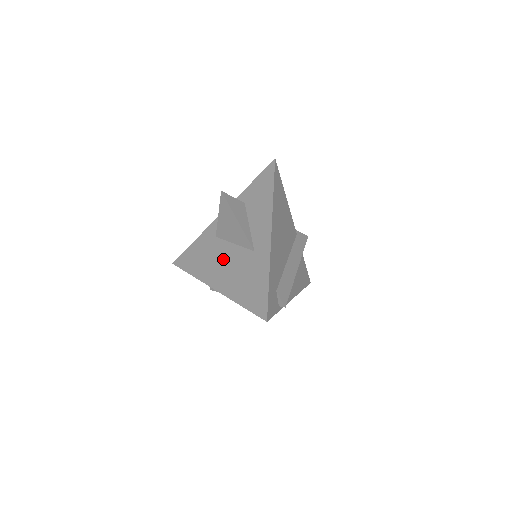
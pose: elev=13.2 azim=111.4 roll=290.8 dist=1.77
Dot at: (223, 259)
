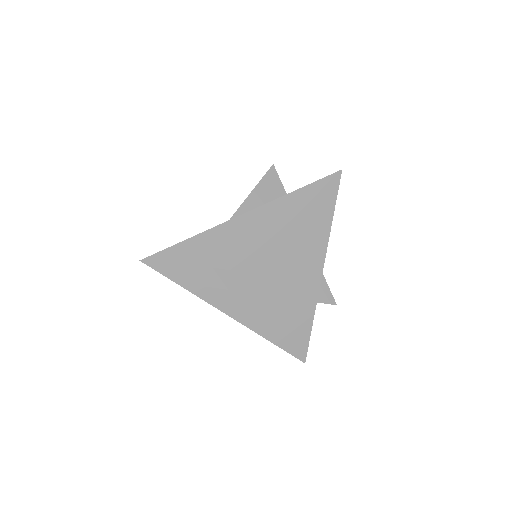
Dot at: occluded
